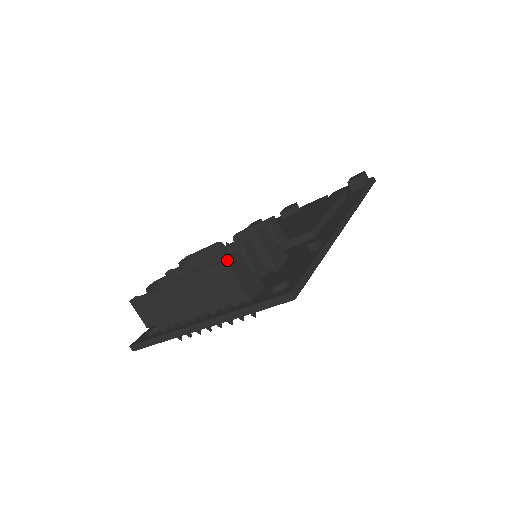
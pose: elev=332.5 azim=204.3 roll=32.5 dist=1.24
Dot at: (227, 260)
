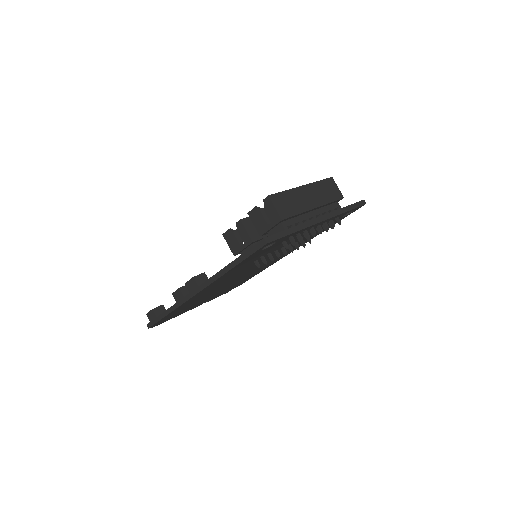
Dot at: (332, 178)
